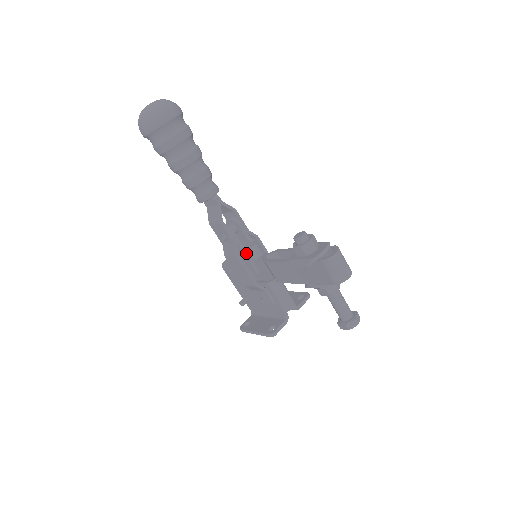
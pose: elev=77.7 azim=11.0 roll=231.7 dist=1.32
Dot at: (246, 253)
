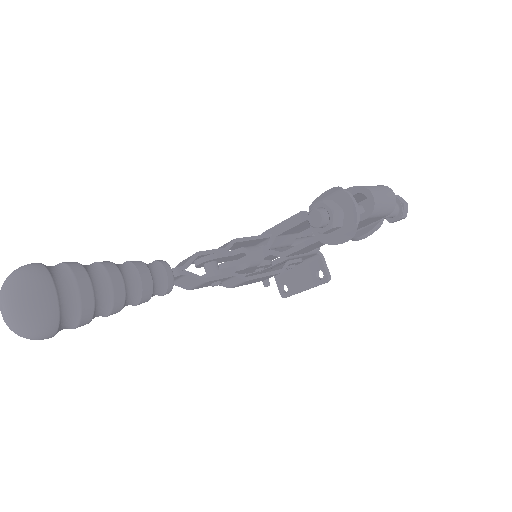
Dot at: (250, 268)
